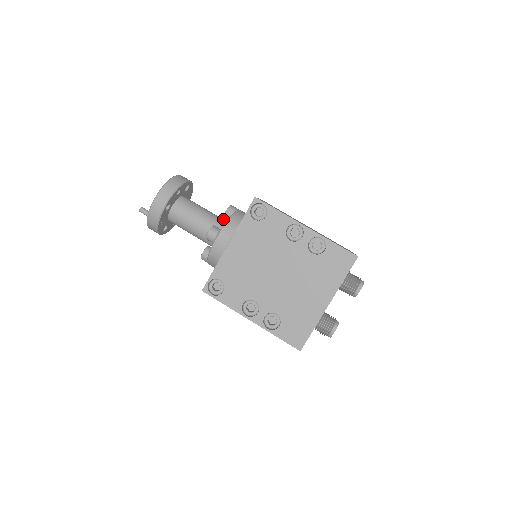
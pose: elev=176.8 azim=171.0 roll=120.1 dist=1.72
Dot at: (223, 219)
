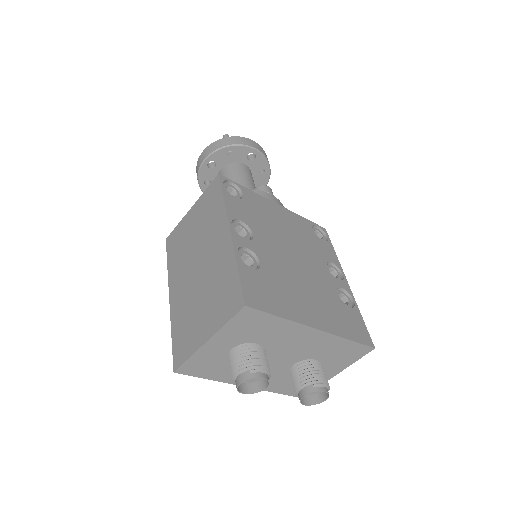
Dot at: occluded
